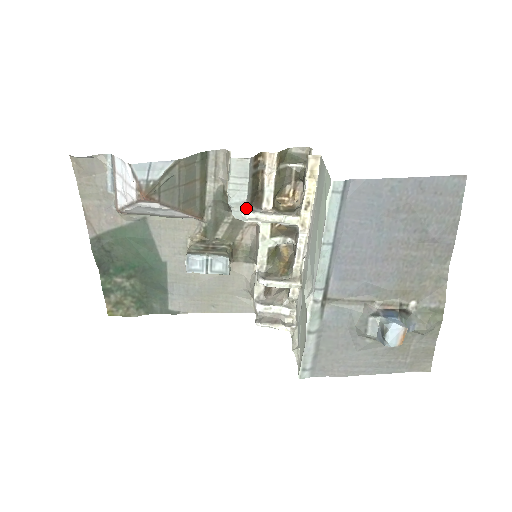
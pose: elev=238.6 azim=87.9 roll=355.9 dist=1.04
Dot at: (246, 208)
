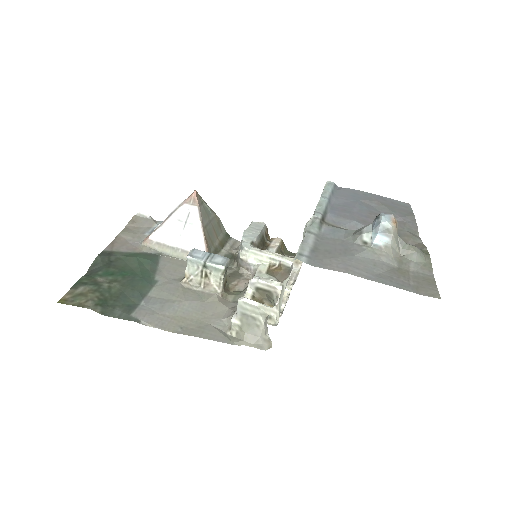
Dot at: (254, 244)
